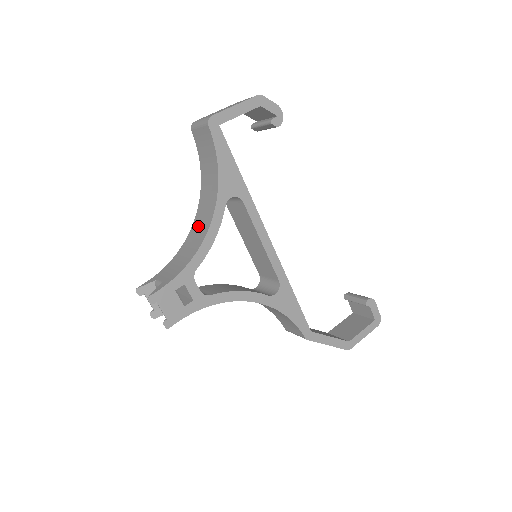
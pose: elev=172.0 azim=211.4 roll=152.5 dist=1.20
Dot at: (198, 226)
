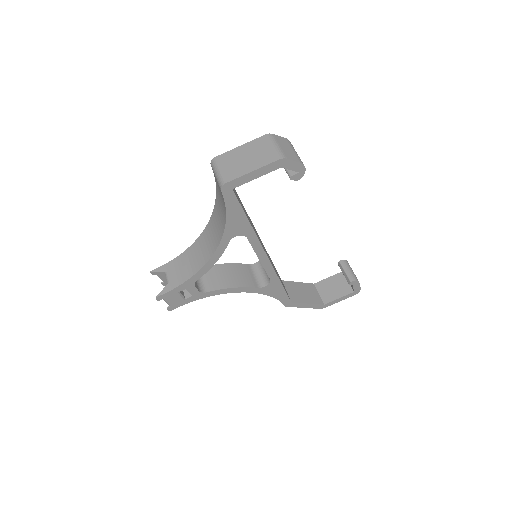
Dot at: (206, 241)
